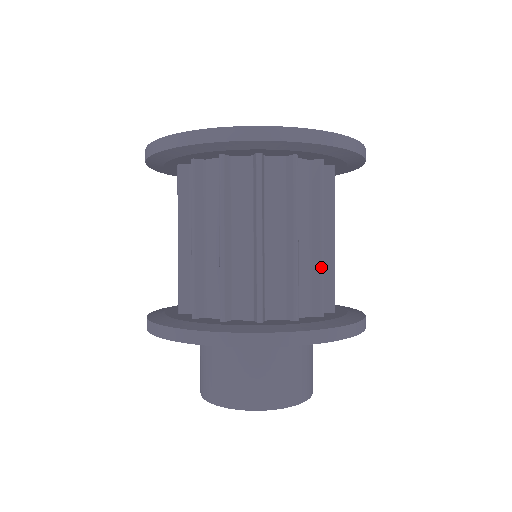
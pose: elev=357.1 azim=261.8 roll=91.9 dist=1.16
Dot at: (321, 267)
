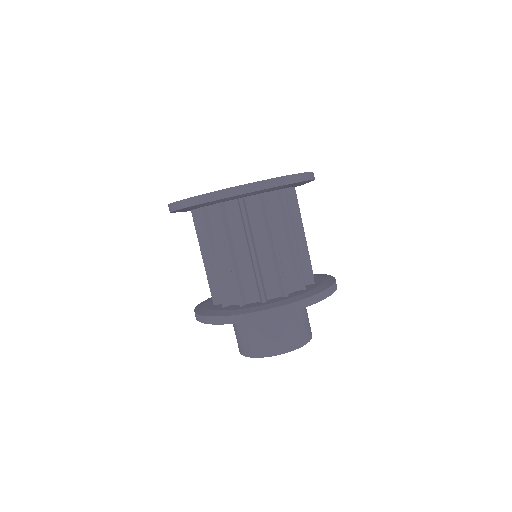
Dot at: (278, 264)
